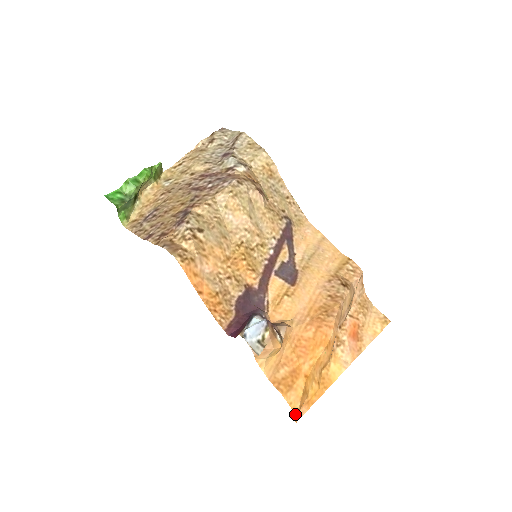
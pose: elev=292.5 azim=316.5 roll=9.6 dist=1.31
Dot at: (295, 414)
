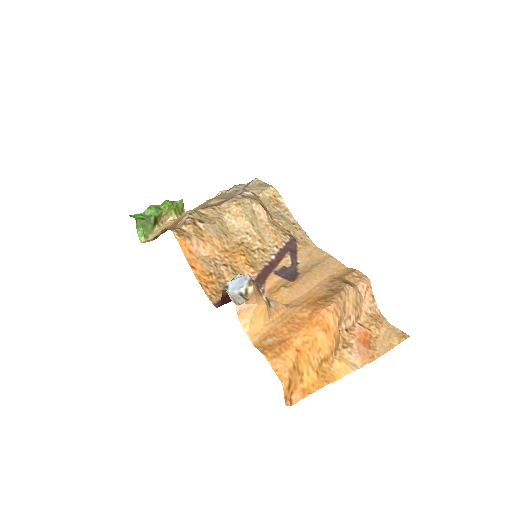
Dot at: occluded
